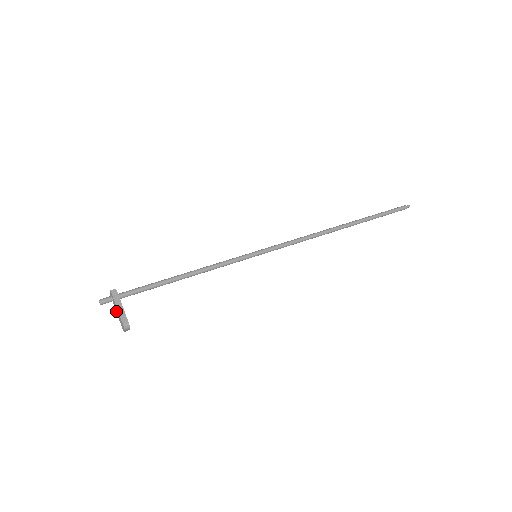
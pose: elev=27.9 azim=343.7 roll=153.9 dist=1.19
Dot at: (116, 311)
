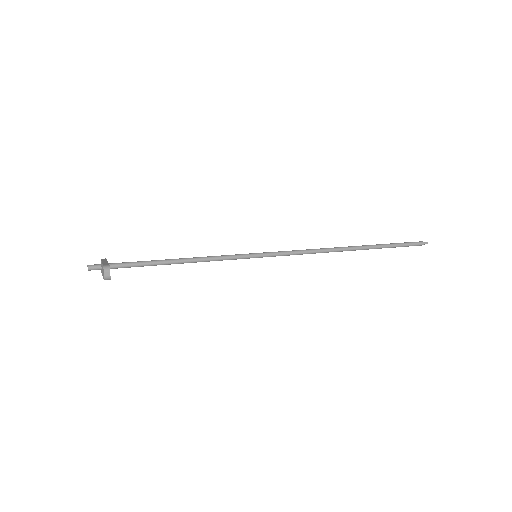
Dot at: (102, 274)
